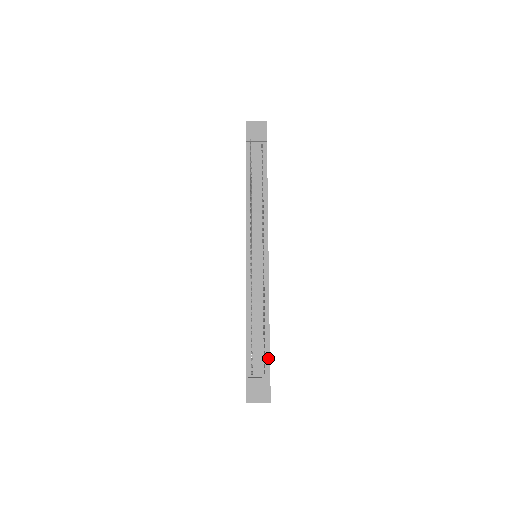
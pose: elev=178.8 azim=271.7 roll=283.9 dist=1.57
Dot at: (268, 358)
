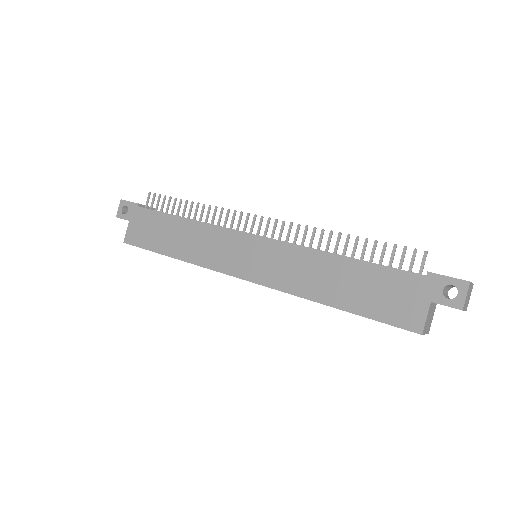
Dot at: occluded
